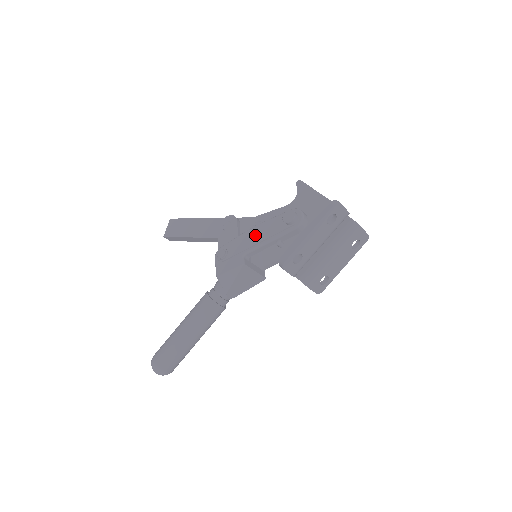
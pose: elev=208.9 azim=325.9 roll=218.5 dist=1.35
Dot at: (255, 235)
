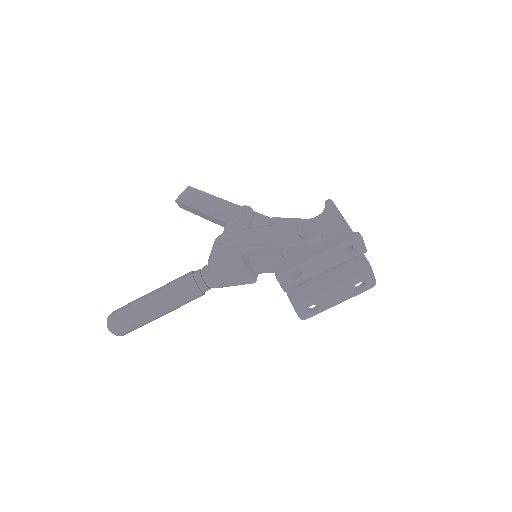
Dot at: (264, 234)
